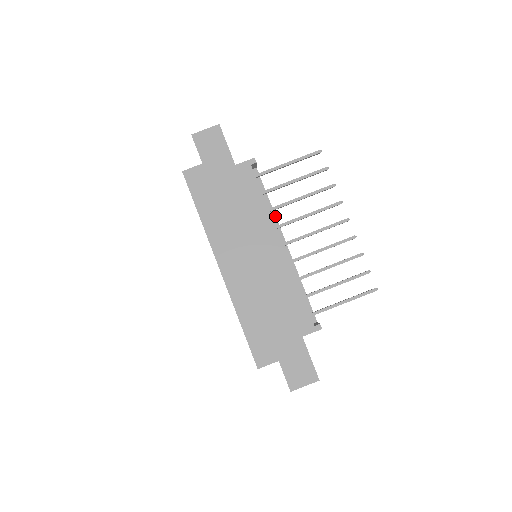
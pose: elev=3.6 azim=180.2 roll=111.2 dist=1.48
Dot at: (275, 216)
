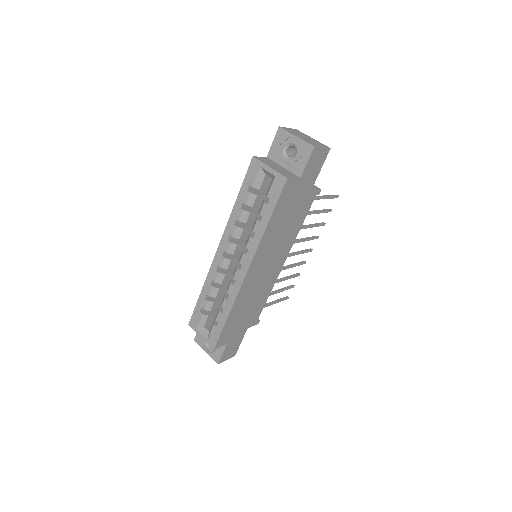
Dot at: occluded
